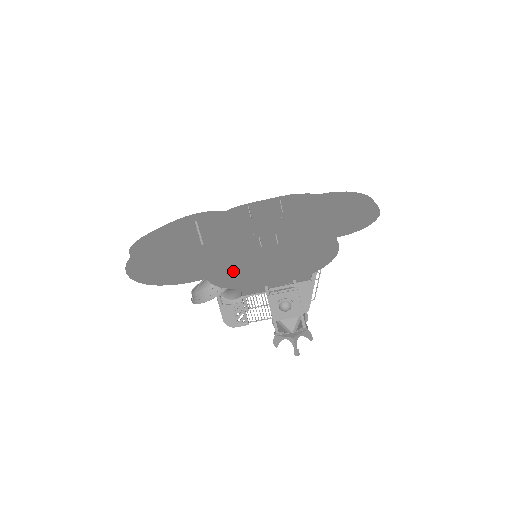
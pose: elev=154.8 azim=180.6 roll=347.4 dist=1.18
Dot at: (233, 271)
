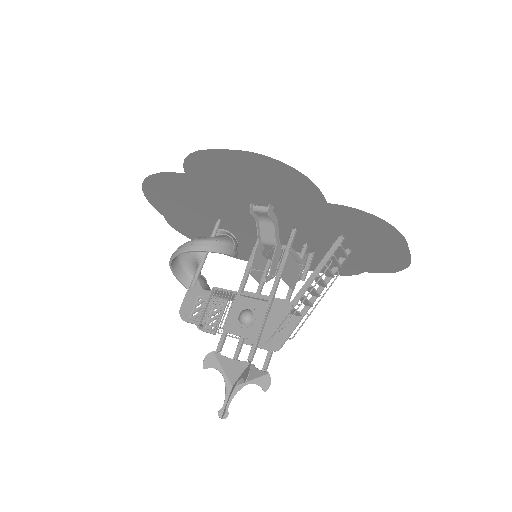
Dot at: (210, 177)
